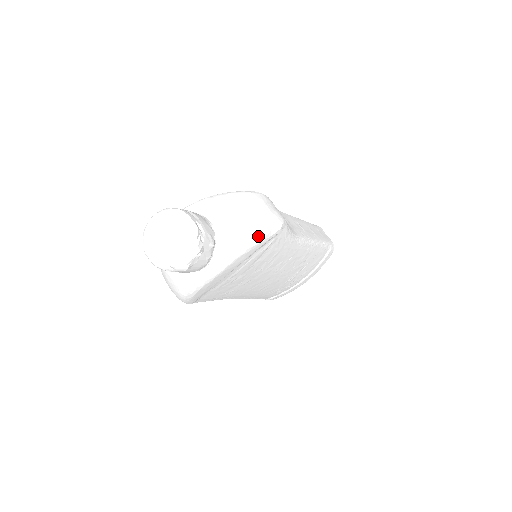
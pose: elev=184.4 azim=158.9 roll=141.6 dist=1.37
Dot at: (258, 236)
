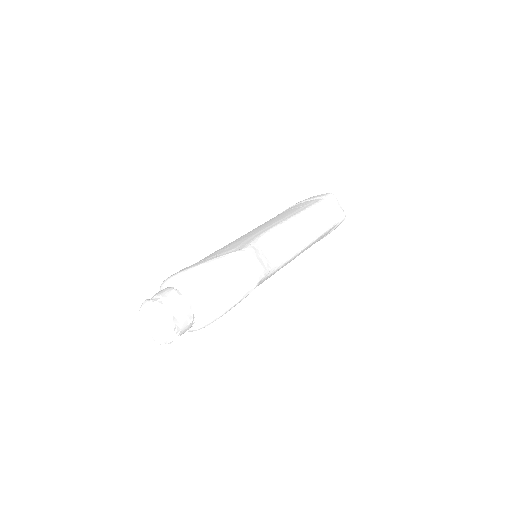
Dot at: (231, 305)
